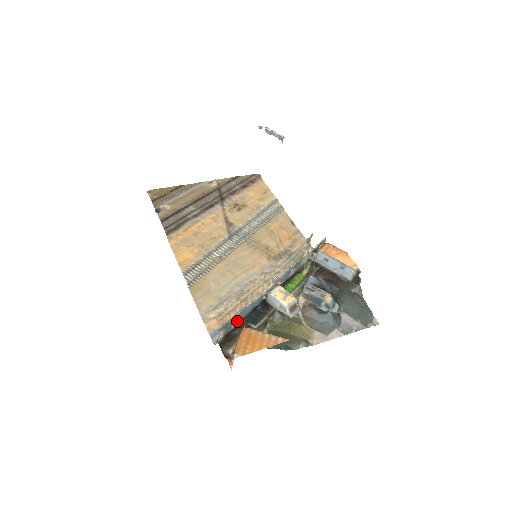
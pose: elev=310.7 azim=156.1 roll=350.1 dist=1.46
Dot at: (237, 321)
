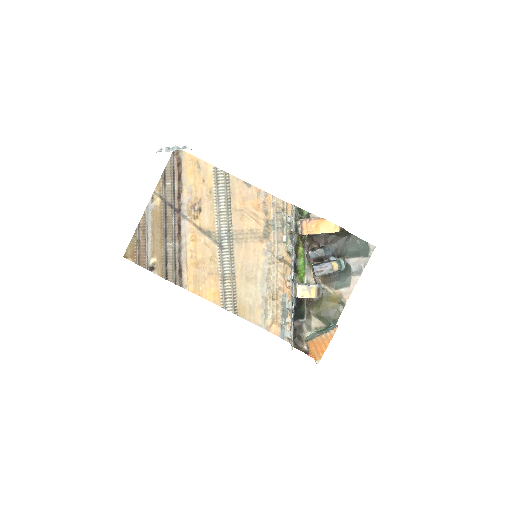
Dot at: (293, 327)
